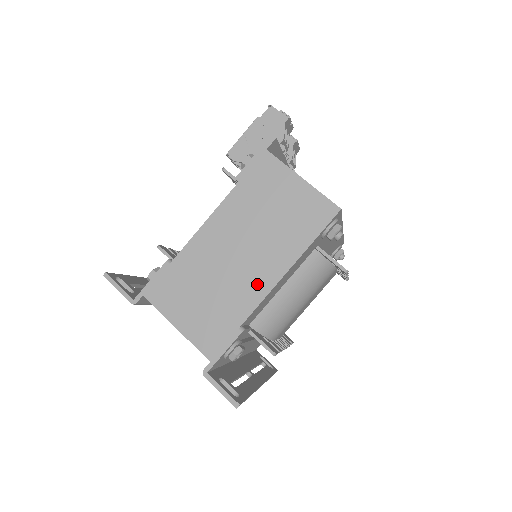
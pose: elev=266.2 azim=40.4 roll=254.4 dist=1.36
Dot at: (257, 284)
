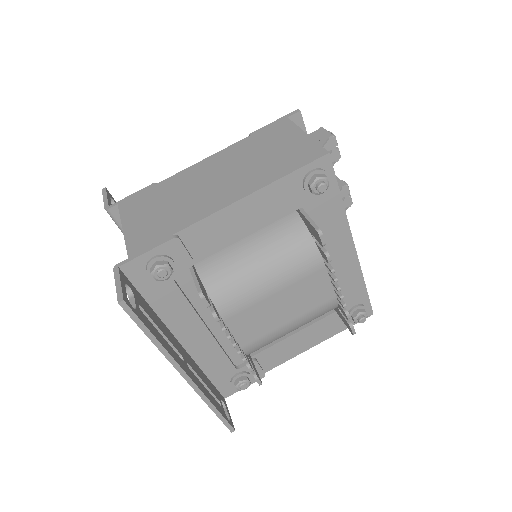
Dot at: (215, 202)
